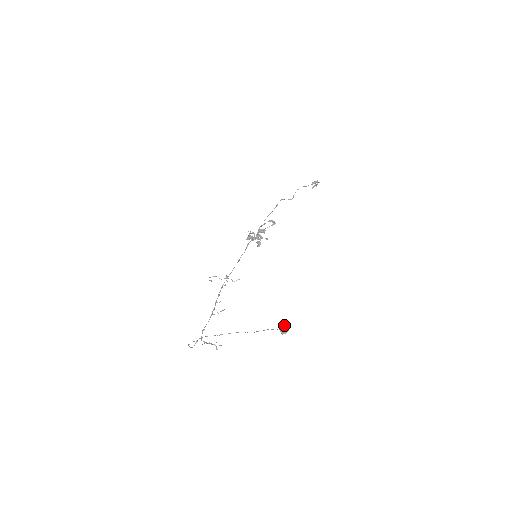
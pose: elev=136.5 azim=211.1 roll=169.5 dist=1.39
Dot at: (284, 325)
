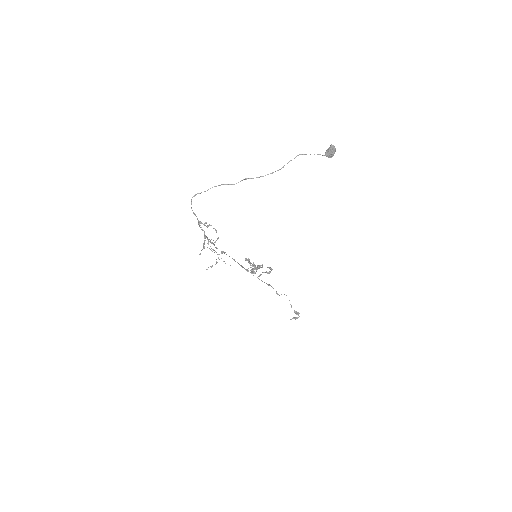
Dot at: (330, 153)
